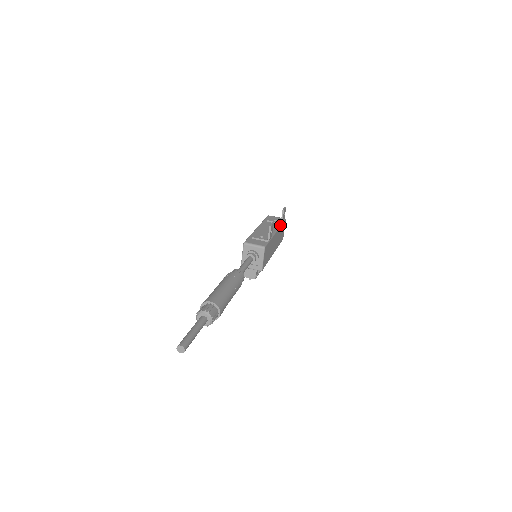
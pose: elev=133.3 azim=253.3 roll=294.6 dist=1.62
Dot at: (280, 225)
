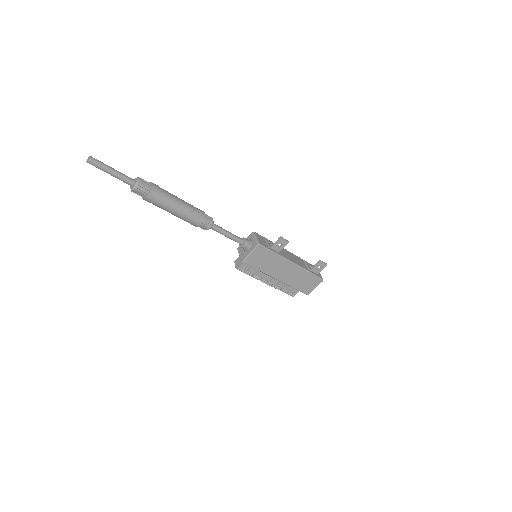
Dot at: (307, 270)
